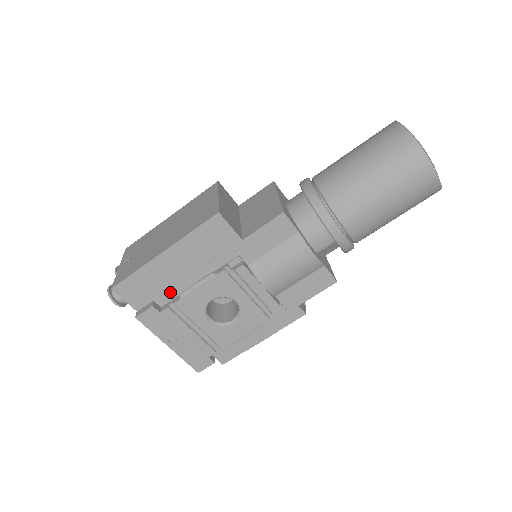
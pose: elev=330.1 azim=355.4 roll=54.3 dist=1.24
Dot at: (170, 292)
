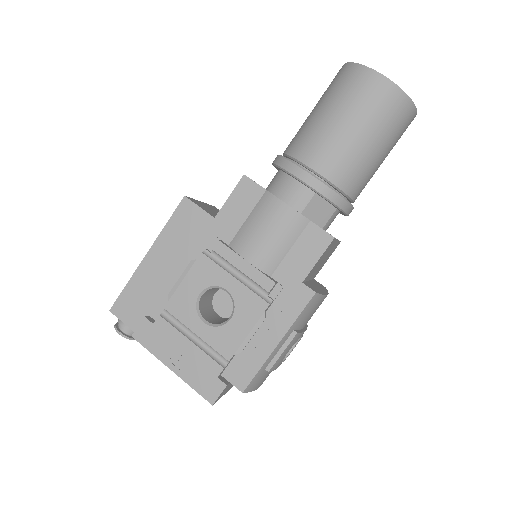
Dot at: (162, 300)
